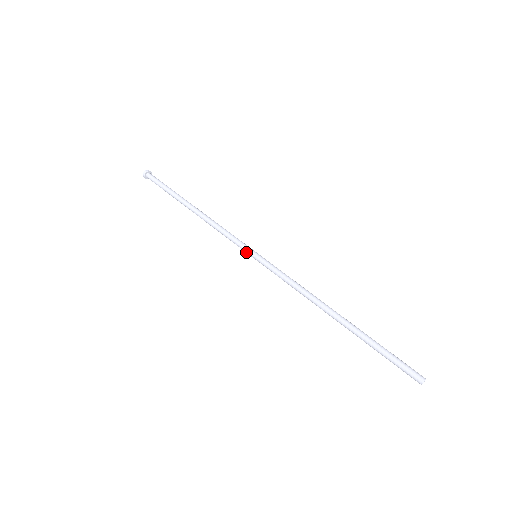
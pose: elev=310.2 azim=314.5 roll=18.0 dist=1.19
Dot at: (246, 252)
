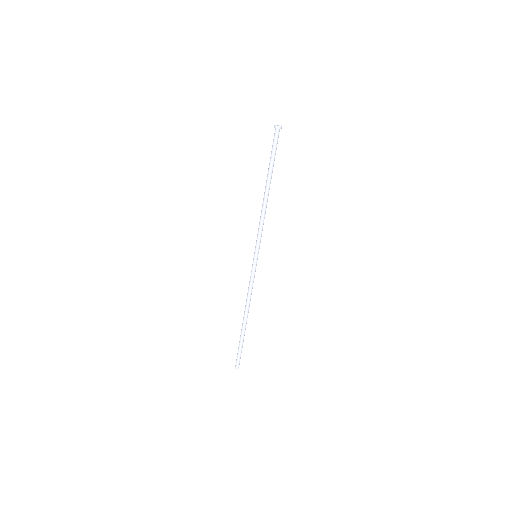
Dot at: (255, 248)
